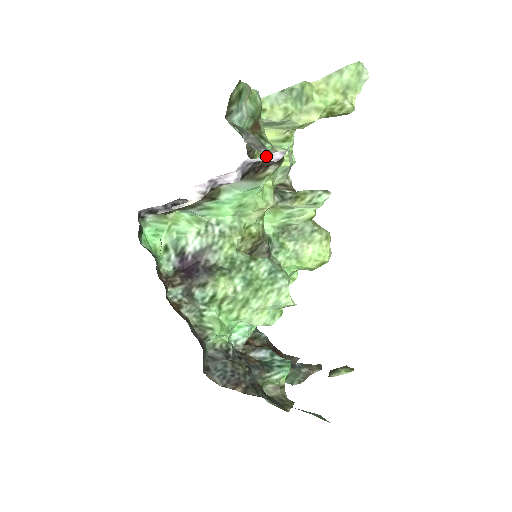
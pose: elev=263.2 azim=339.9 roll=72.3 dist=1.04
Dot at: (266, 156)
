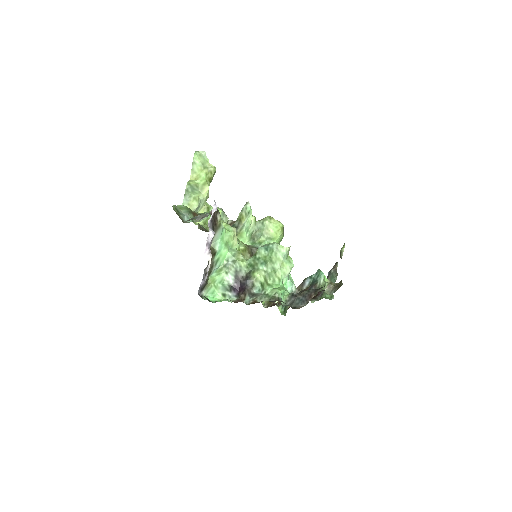
Dot at: occluded
